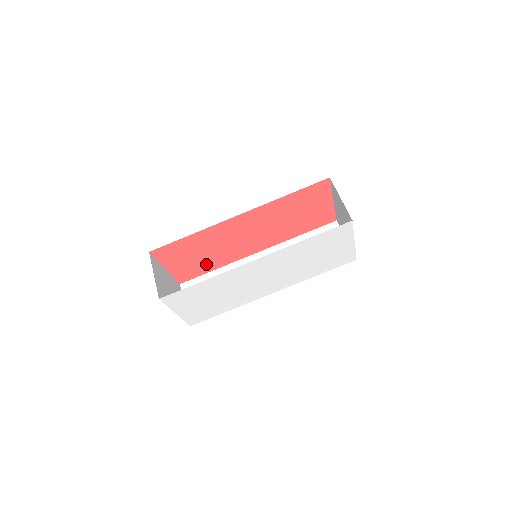
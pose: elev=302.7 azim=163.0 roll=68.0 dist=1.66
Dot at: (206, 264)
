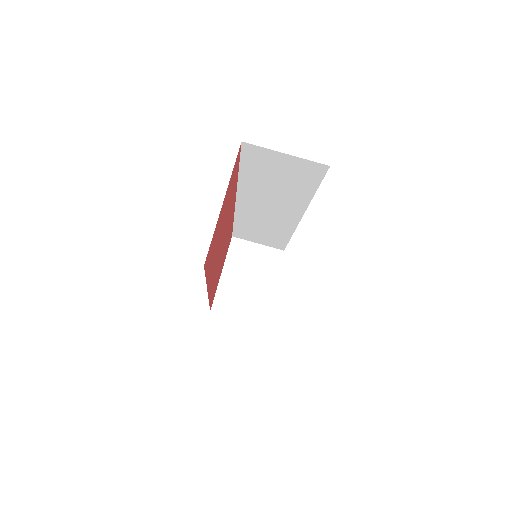
Dot at: occluded
